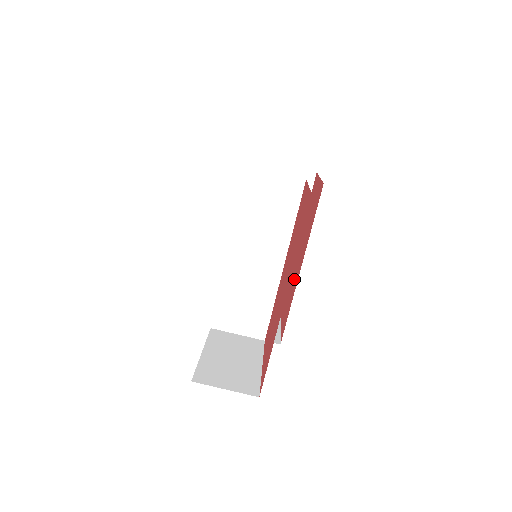
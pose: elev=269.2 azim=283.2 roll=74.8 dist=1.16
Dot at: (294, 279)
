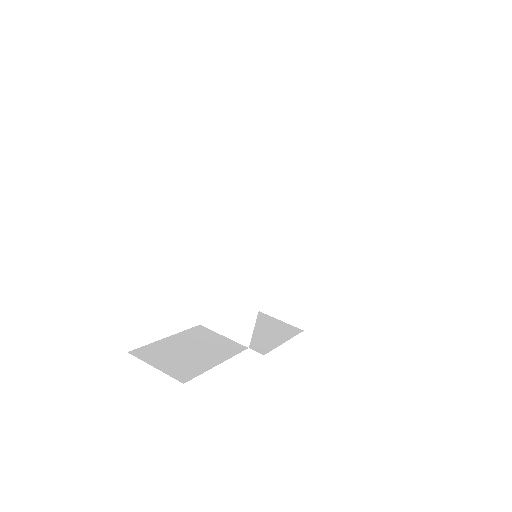
Dot at: occluded
